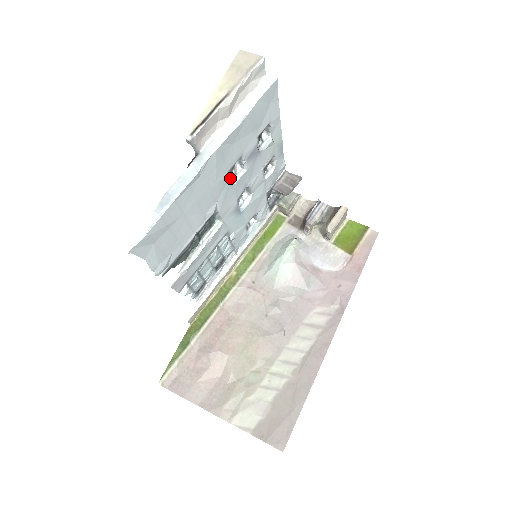
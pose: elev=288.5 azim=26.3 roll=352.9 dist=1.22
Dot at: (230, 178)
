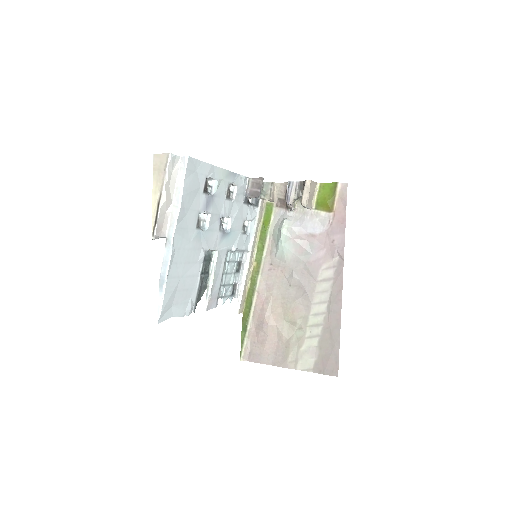
Dot at: (202, 227)
